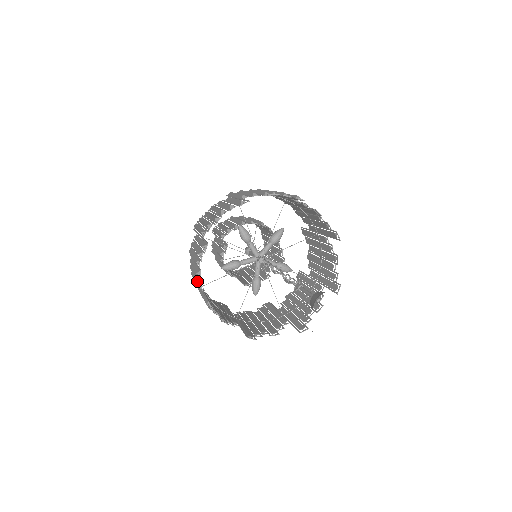
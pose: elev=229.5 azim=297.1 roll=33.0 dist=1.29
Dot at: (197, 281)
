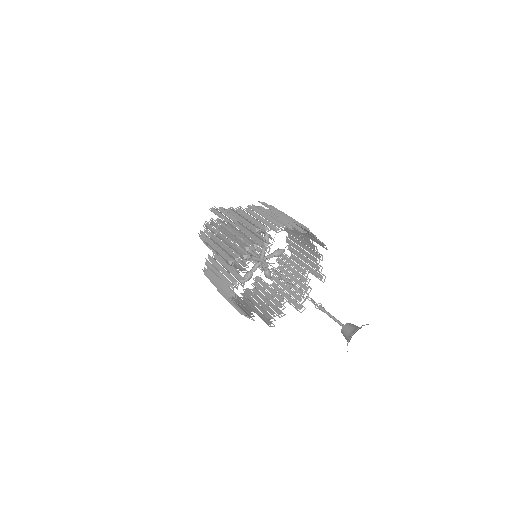
Dot at: (224, 255)
